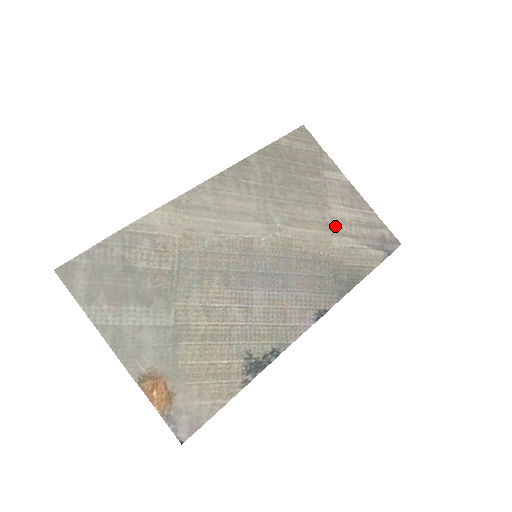
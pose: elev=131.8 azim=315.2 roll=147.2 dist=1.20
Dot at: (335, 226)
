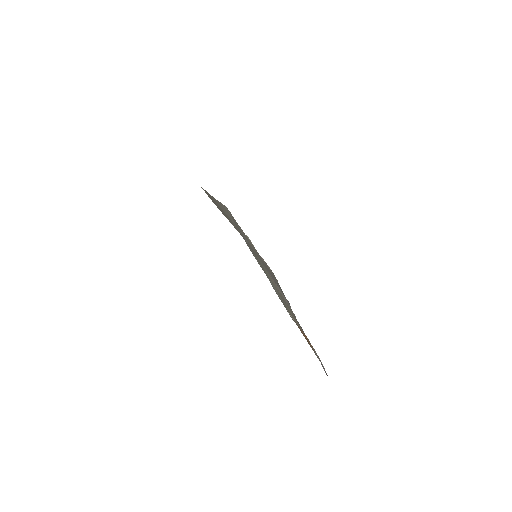
Dot at: occluded
